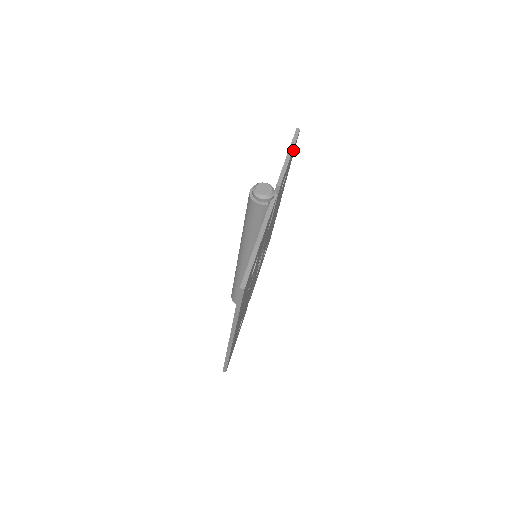
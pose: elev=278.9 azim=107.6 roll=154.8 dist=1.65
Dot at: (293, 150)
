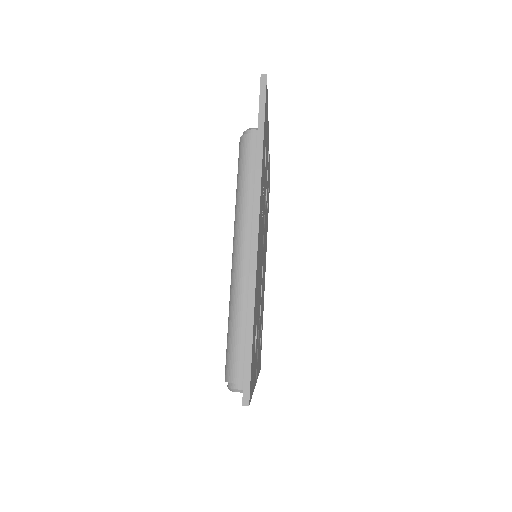
Dot at: (269, 183)
